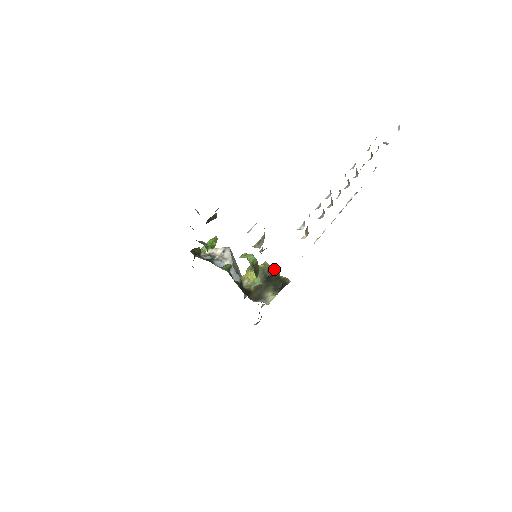
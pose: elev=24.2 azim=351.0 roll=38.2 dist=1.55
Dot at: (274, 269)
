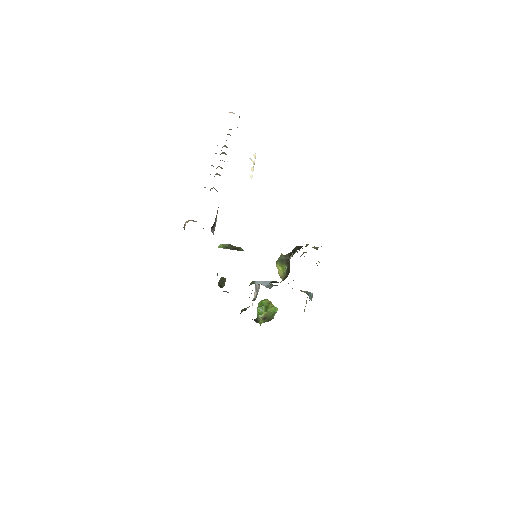
Dot at: occluded
